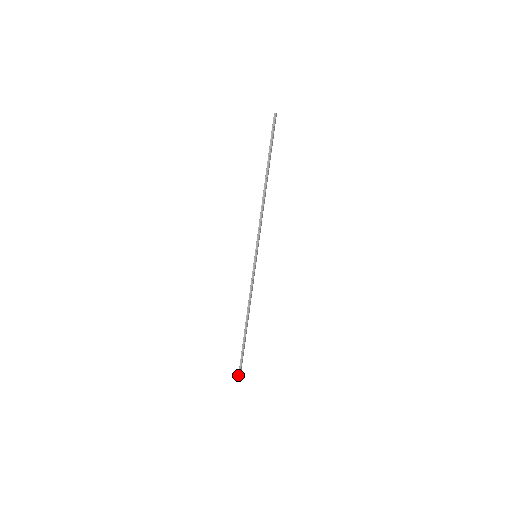
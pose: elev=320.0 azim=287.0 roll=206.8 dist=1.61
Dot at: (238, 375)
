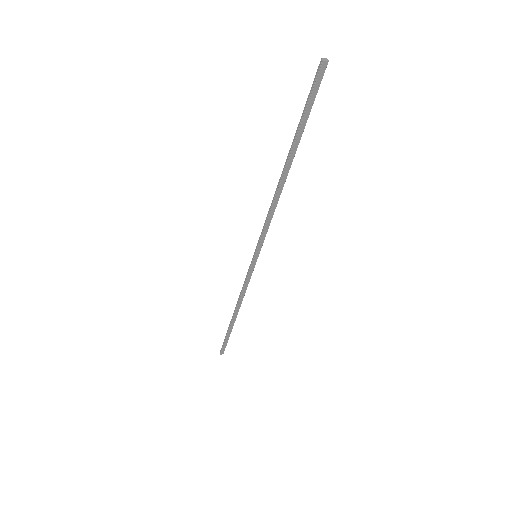
Dot at: (220, 350)
